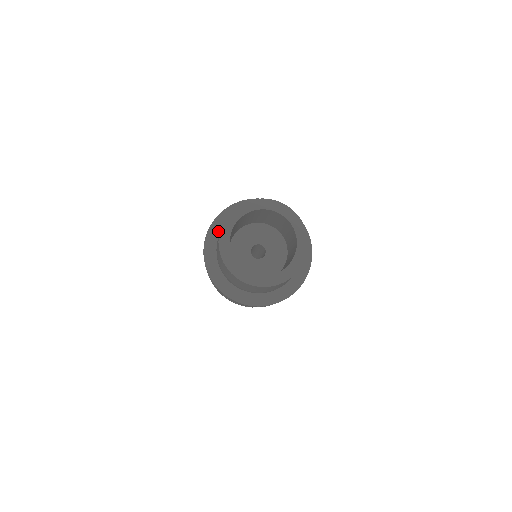
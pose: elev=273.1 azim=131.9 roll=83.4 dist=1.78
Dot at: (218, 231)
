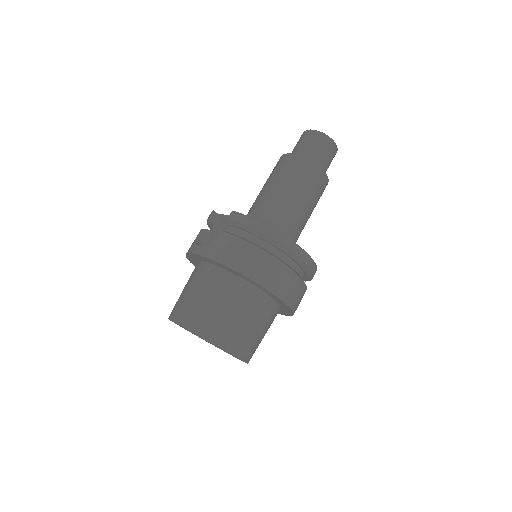
Dot at: (197, 259)
